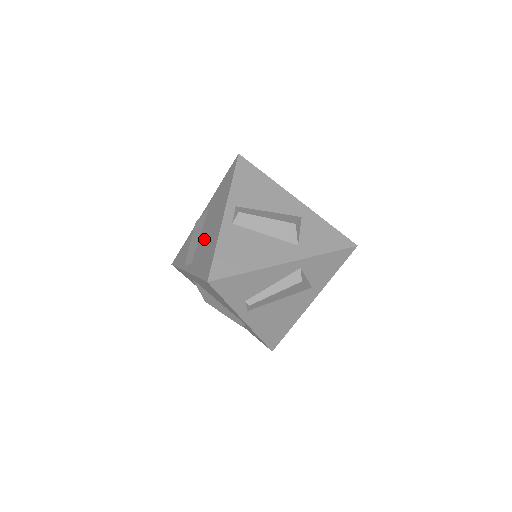
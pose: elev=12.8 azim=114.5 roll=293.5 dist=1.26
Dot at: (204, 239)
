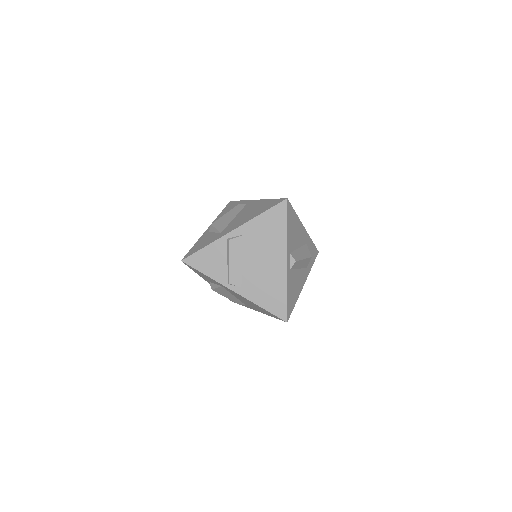
Dot at: (257, 272)
